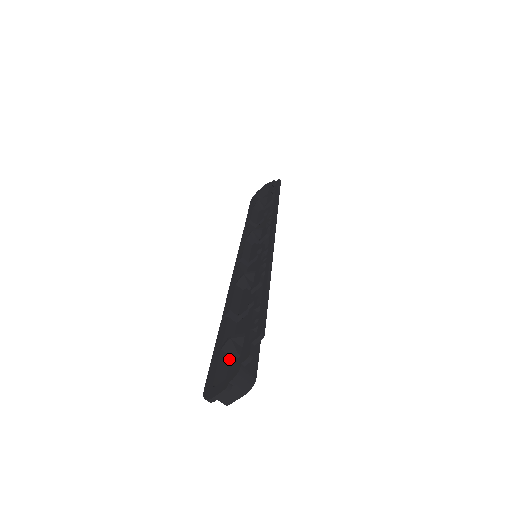
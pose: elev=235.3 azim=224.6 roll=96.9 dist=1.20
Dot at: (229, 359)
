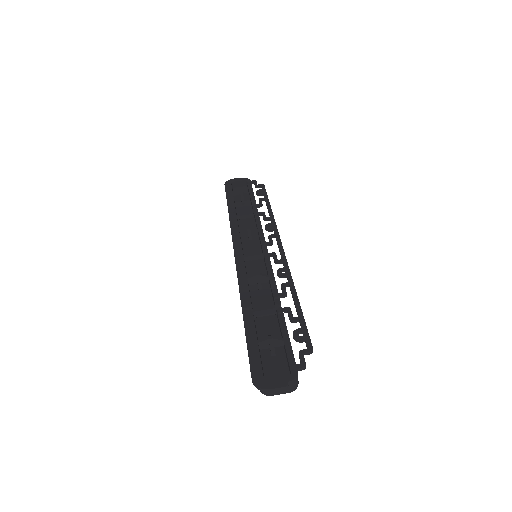
Dot at: (260, 353)
